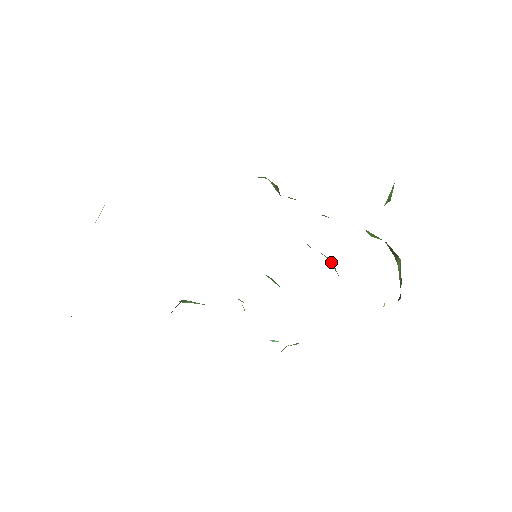
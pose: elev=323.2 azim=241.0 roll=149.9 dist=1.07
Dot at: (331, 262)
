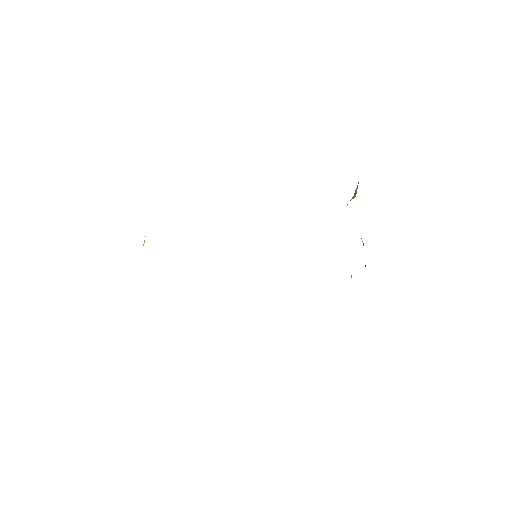
Dot at: occluded
